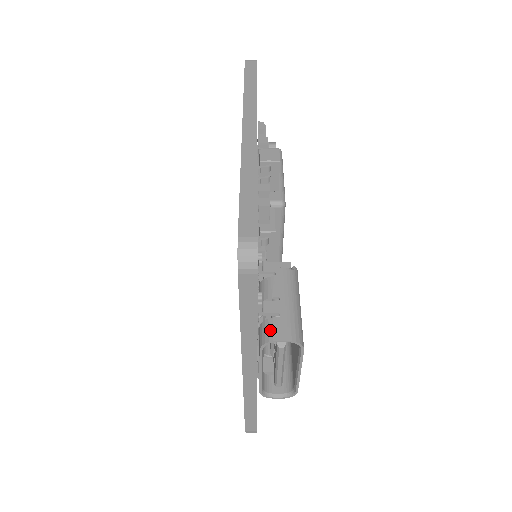
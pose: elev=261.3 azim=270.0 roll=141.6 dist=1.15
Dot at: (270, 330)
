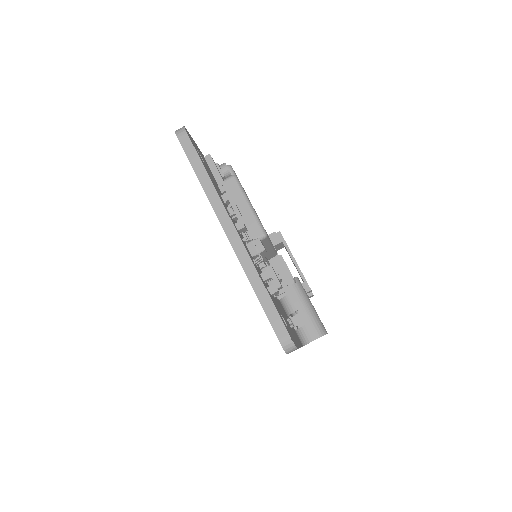
Dot at: (304, 336)
